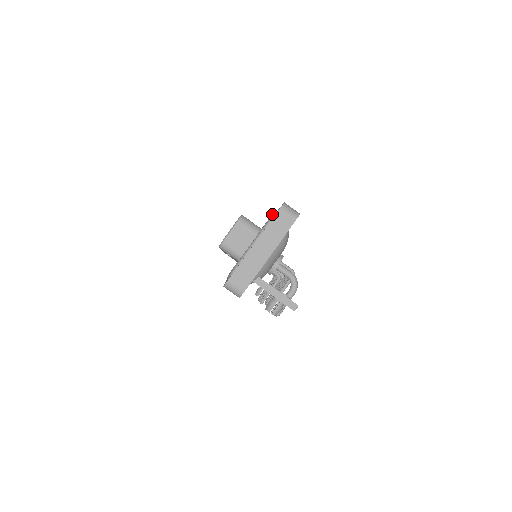
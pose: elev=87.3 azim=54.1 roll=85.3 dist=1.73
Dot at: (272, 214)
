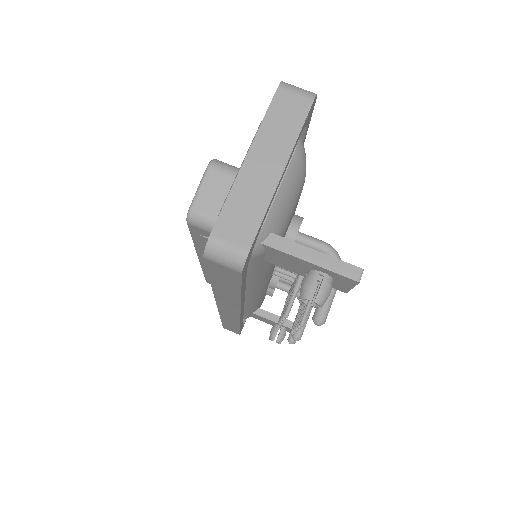
Dot at: occluded
